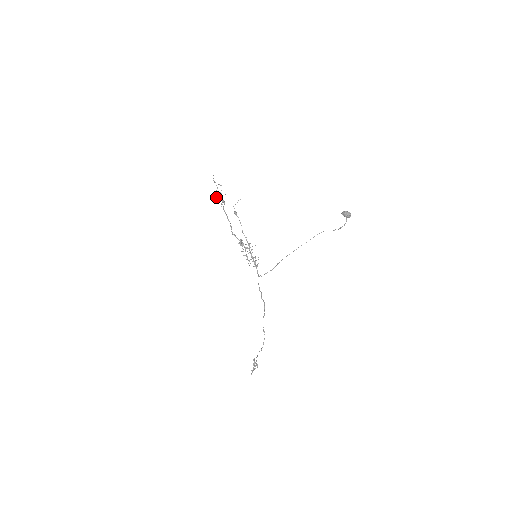
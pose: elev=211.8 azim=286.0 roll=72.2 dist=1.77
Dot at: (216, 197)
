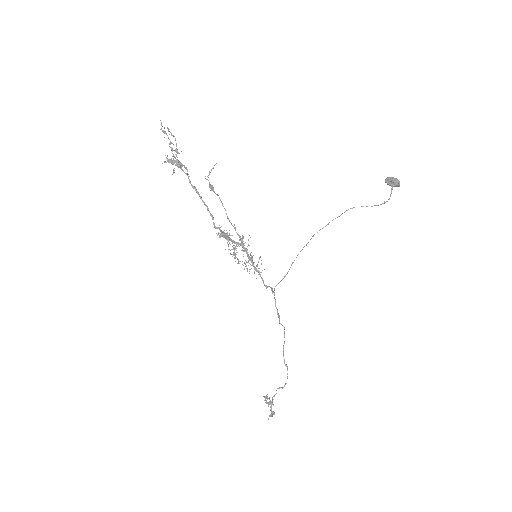
Dot at: (174, 162)
